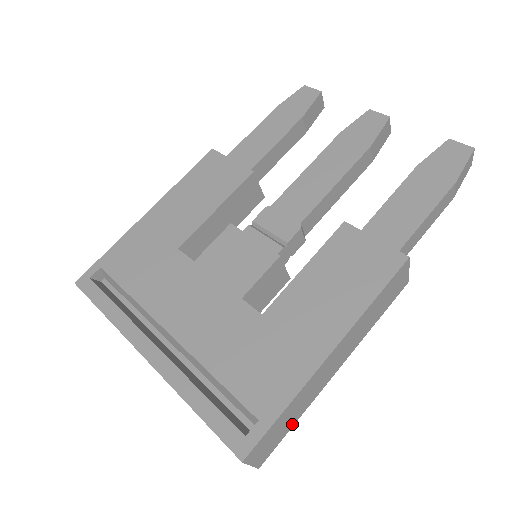
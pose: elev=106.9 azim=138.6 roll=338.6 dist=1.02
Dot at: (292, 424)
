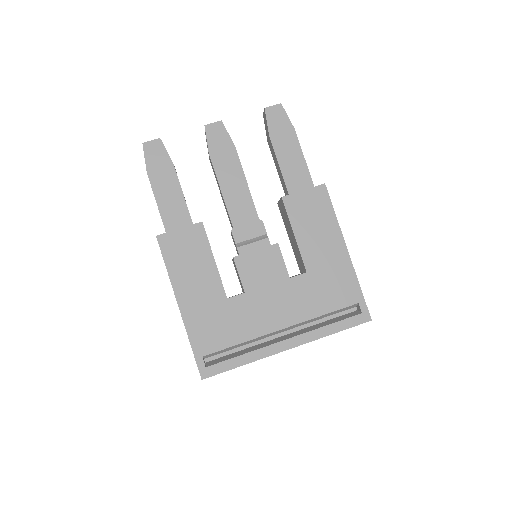
Dot at: occluded
